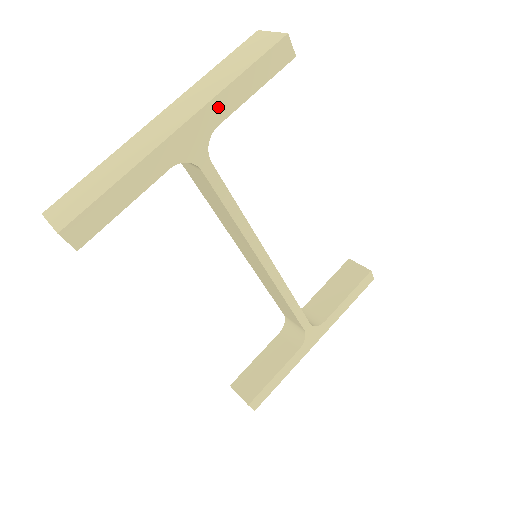
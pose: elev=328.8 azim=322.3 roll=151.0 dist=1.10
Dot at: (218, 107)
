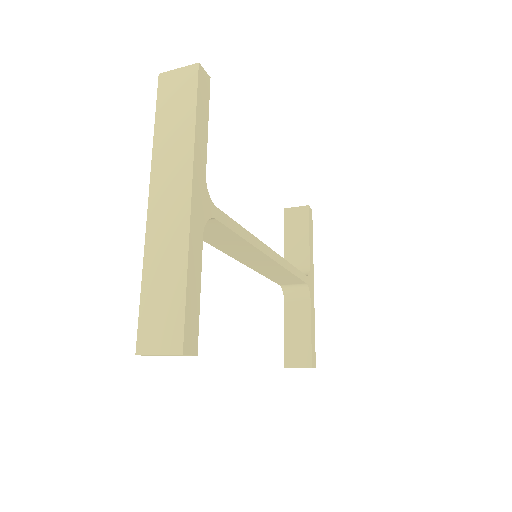
Dot at: (199, 159)
